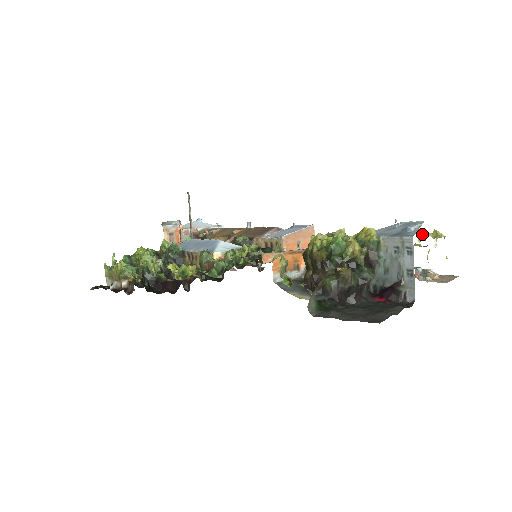
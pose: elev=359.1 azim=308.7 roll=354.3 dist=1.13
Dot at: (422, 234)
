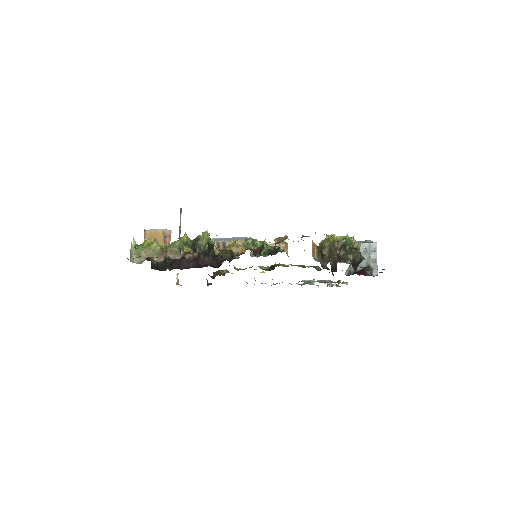
Dot at: occluded
